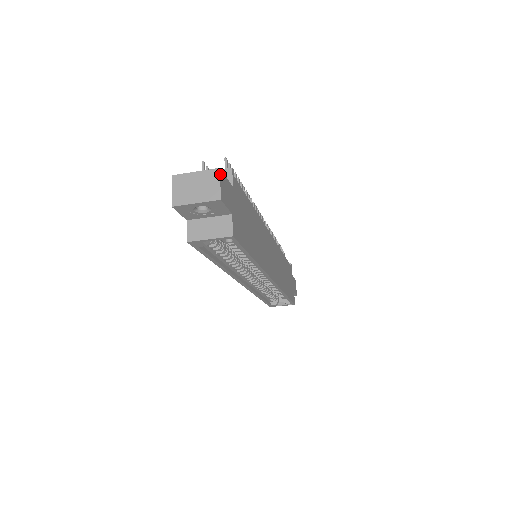
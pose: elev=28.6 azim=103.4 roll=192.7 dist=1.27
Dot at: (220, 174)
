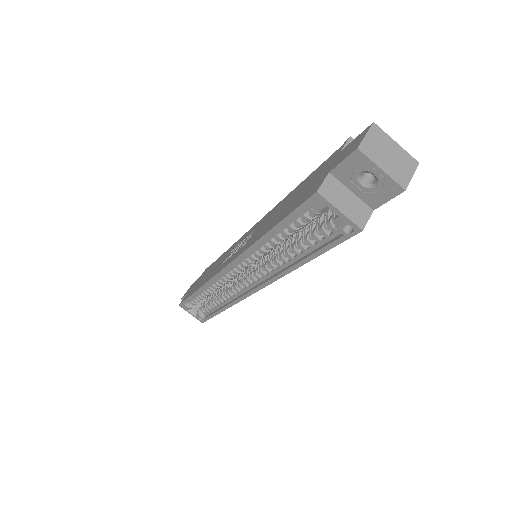
Dot at: (416, 168)
